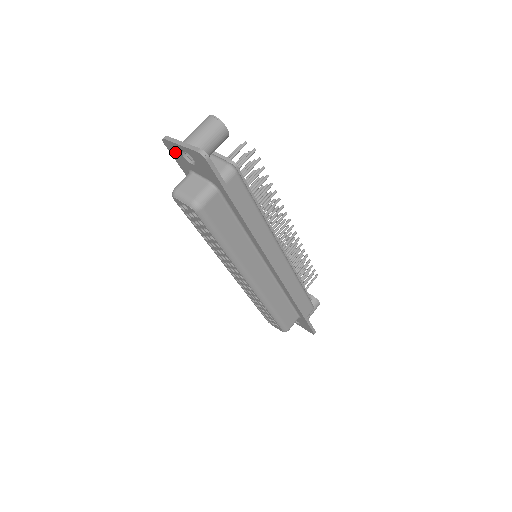
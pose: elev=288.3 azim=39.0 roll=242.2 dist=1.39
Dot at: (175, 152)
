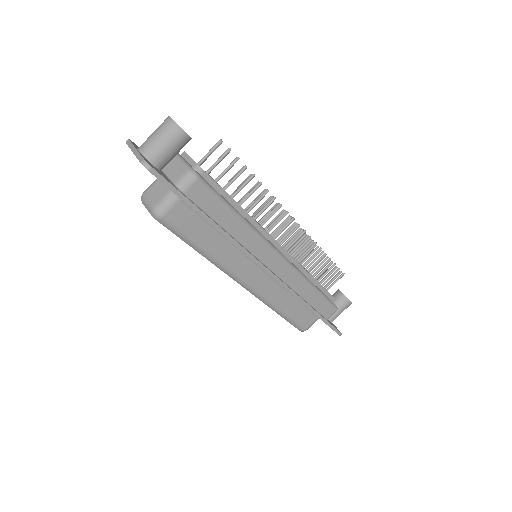
Dot at: occluded
